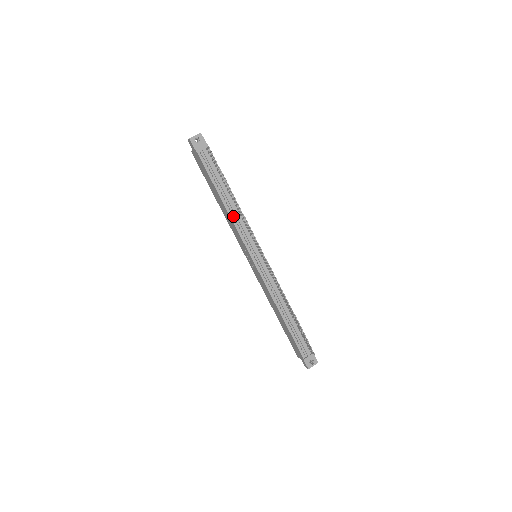
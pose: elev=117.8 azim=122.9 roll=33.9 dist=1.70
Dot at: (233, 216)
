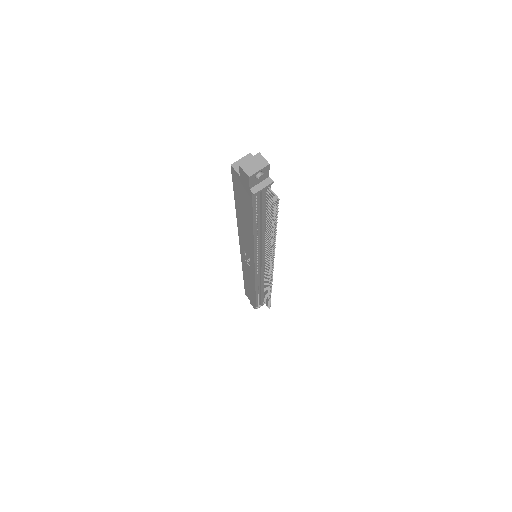
Dot at: (257, 243)
